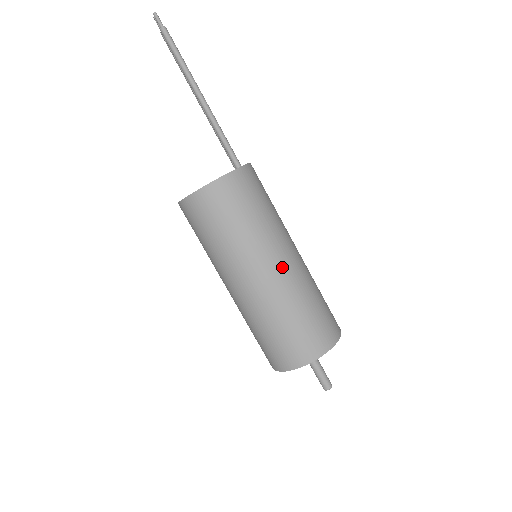
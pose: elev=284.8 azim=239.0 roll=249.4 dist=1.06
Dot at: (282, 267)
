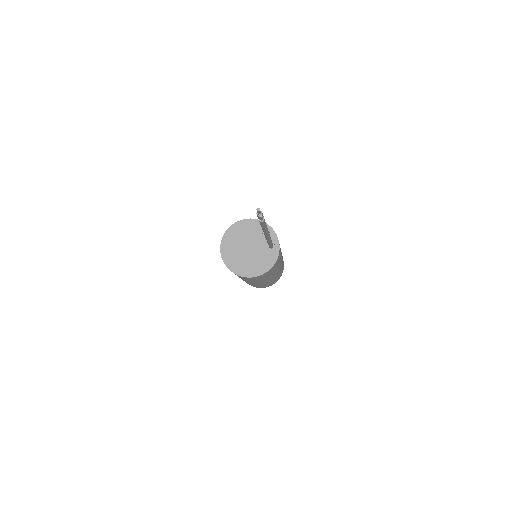
Dot at: (272, 278)
